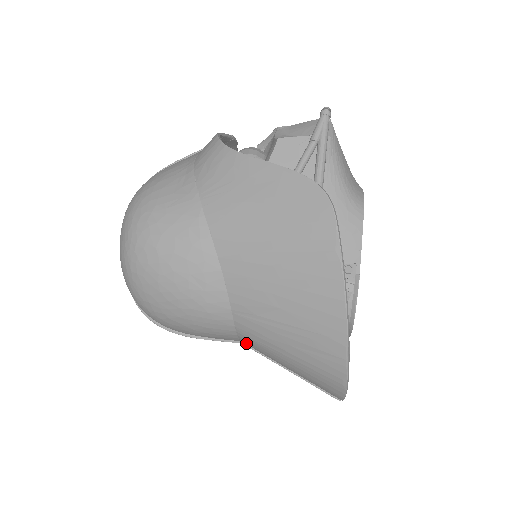
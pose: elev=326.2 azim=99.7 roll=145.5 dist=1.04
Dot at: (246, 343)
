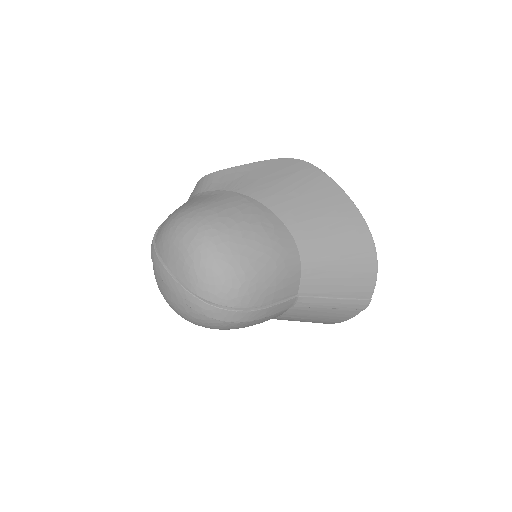
Dot at: (306, 281)
